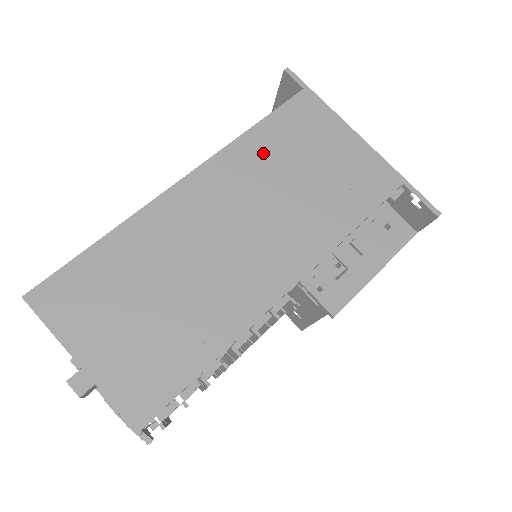
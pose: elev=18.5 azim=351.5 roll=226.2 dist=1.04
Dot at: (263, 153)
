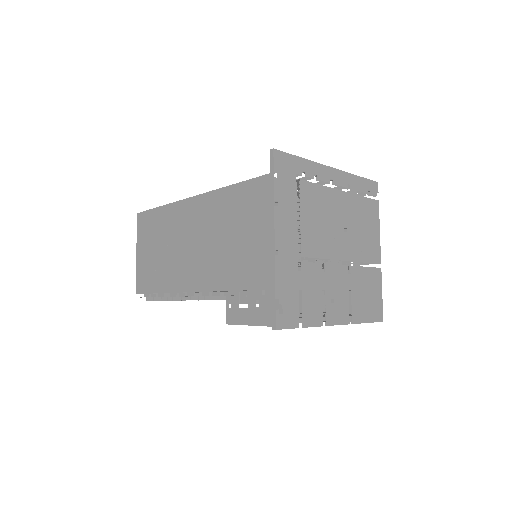
Dot at: (225, 207)
